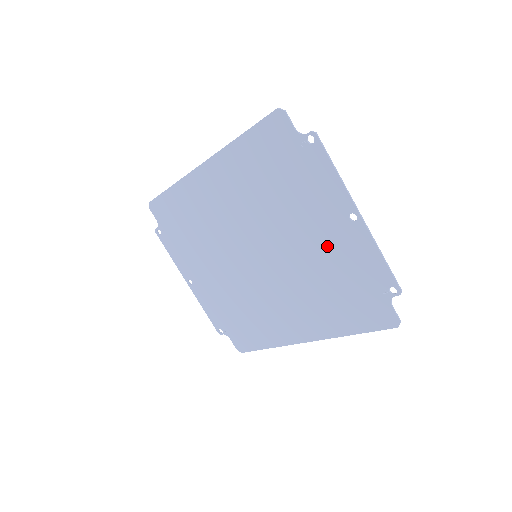
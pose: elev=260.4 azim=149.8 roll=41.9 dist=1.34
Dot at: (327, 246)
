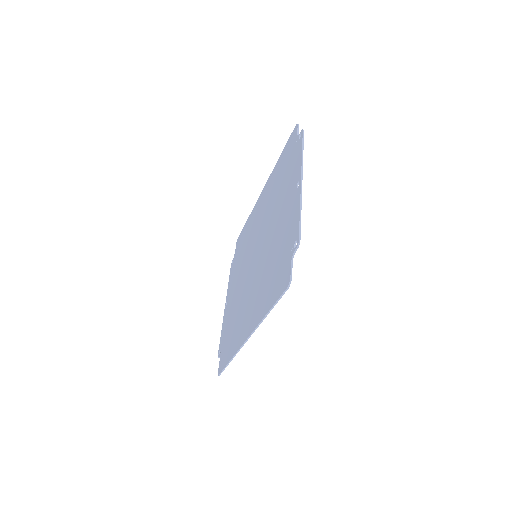
Dot at: (282, 221)
